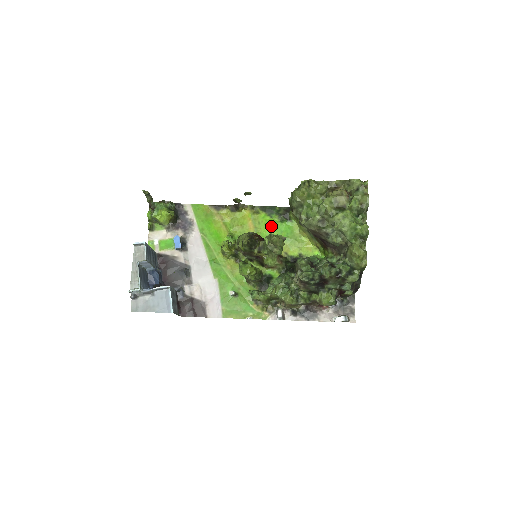
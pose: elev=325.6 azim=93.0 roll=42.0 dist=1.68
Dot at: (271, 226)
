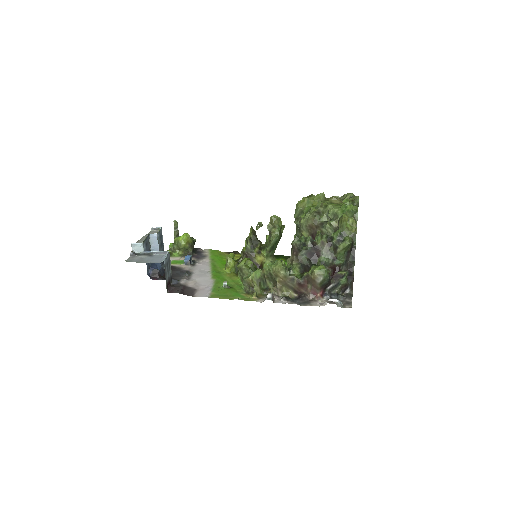
Dot at: occluded
